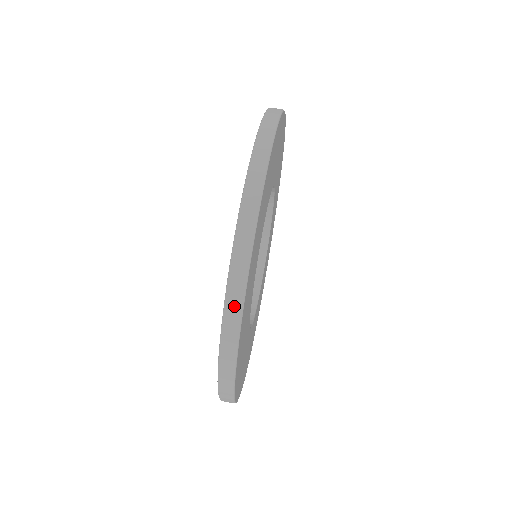
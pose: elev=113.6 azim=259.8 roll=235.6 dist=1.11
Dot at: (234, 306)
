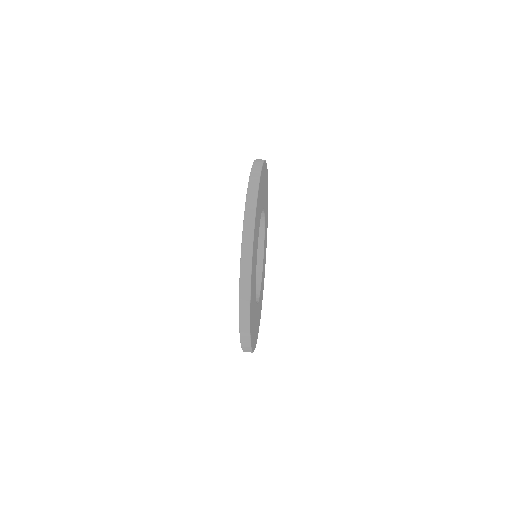
Dot at: (258, 162)
